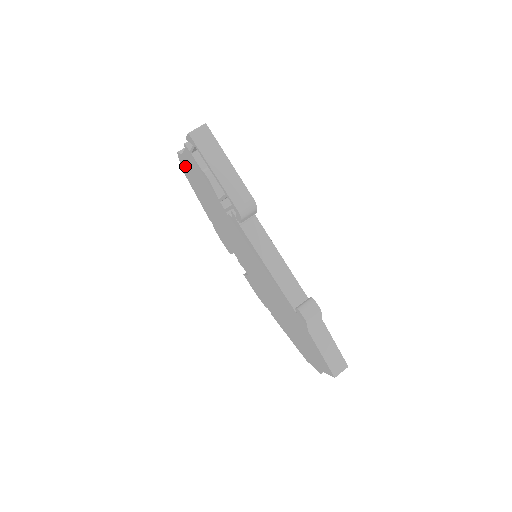
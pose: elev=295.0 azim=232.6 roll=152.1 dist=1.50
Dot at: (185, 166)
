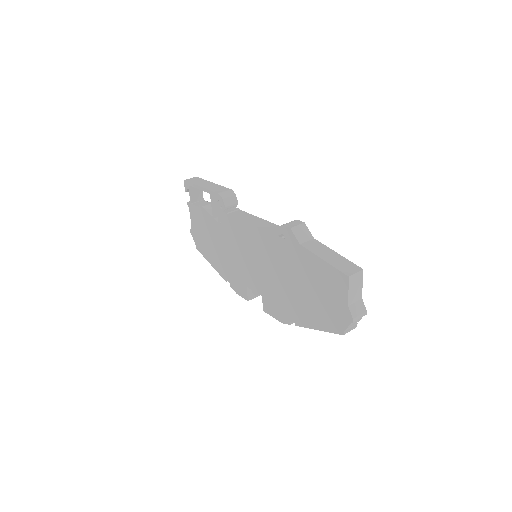
Dot at: (196, 237)
